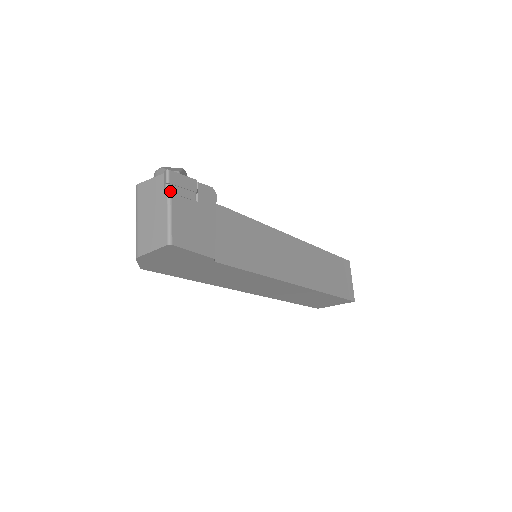
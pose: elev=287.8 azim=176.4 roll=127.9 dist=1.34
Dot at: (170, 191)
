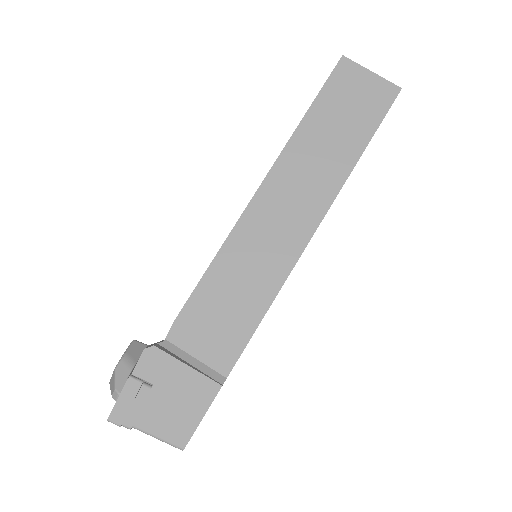
Dot at: (130, 427)
